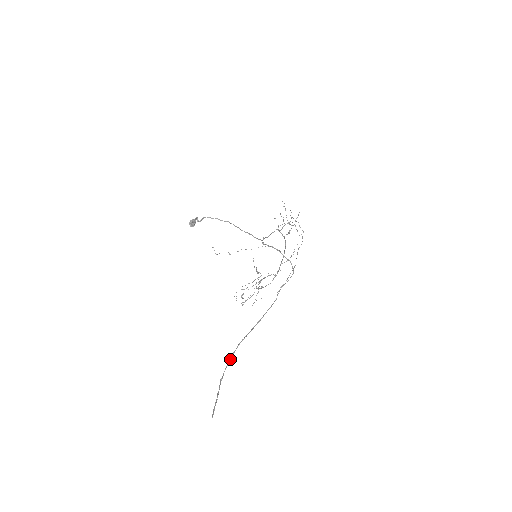
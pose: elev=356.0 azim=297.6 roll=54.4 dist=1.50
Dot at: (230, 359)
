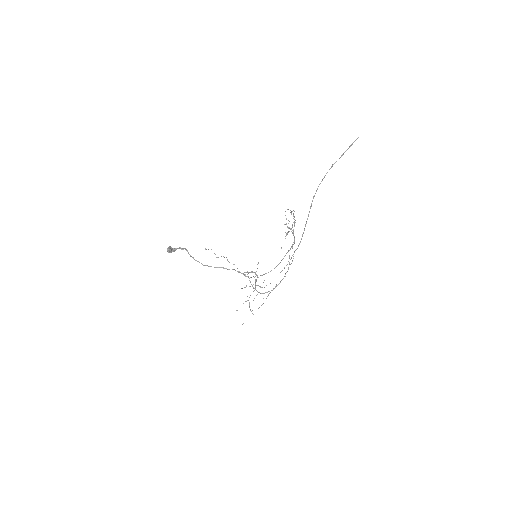
Dot at: (320, 183)
